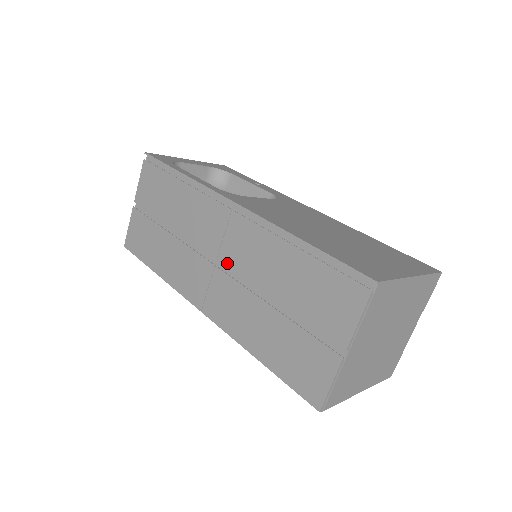
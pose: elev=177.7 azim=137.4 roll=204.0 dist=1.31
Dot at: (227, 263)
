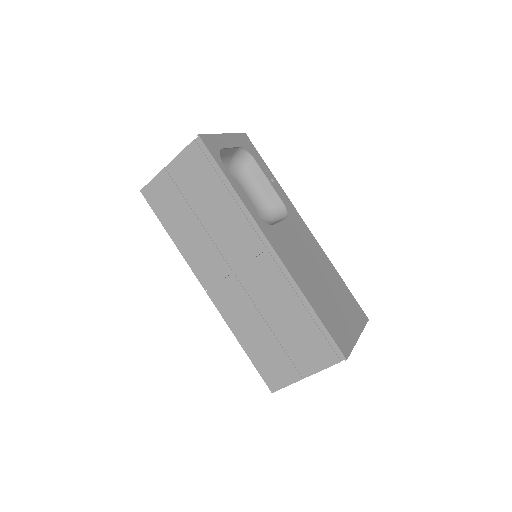
Dot at: (245, 279)
